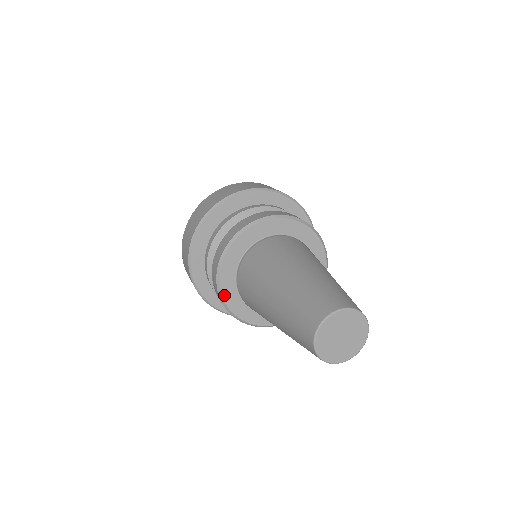
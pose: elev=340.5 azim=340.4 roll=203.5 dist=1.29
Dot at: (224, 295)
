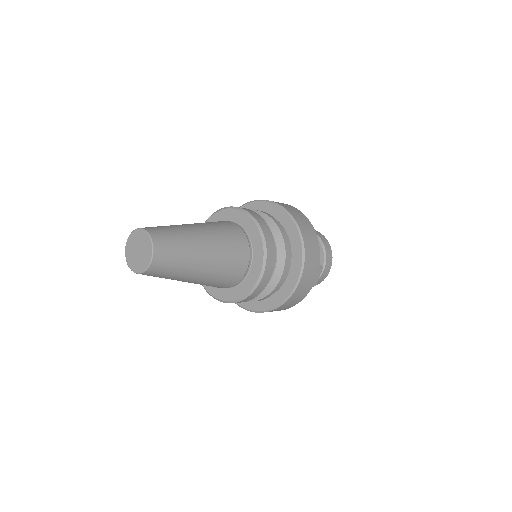
Dot at: occluded
